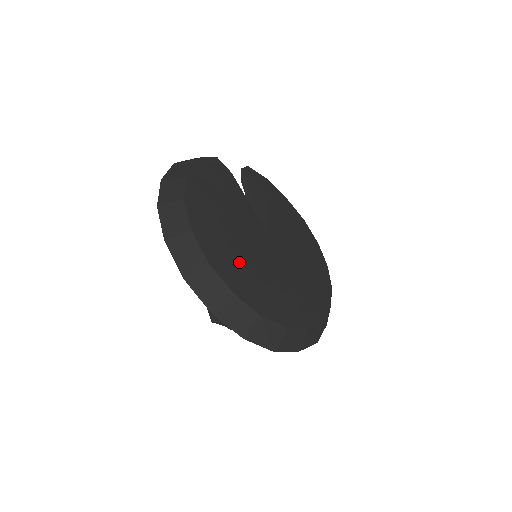
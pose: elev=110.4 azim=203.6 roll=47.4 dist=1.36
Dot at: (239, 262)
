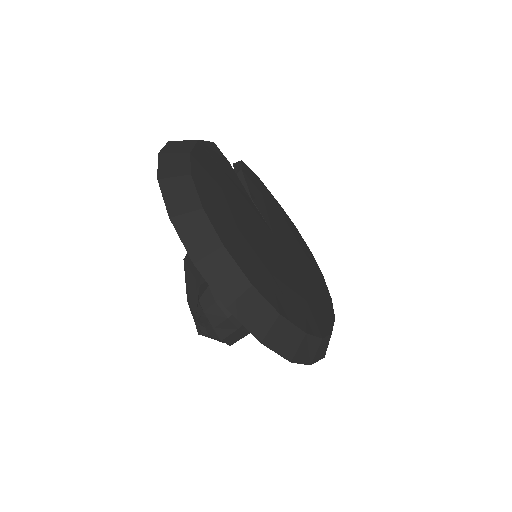
Dot at: (253, 253)
